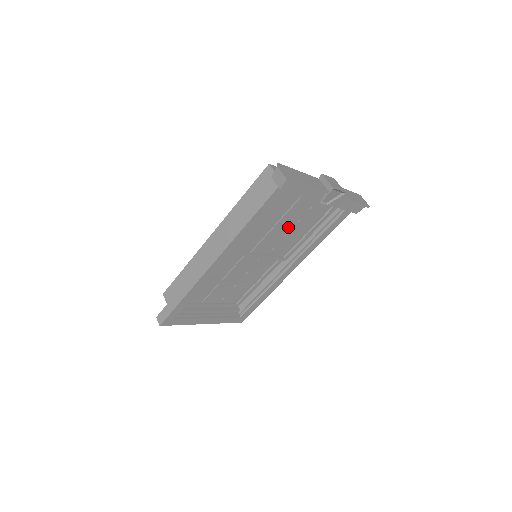
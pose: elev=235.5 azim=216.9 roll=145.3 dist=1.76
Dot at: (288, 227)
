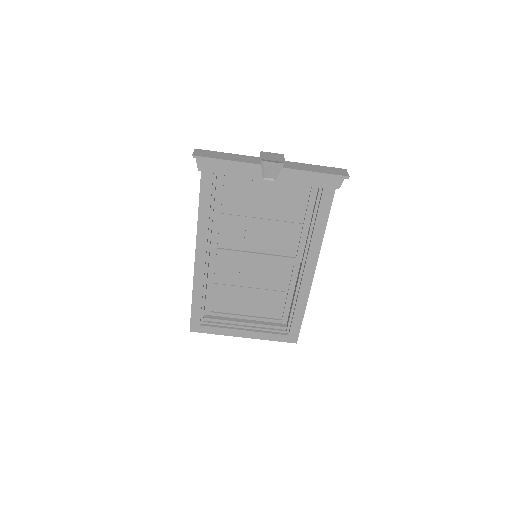
Dot at: (269, 218)
